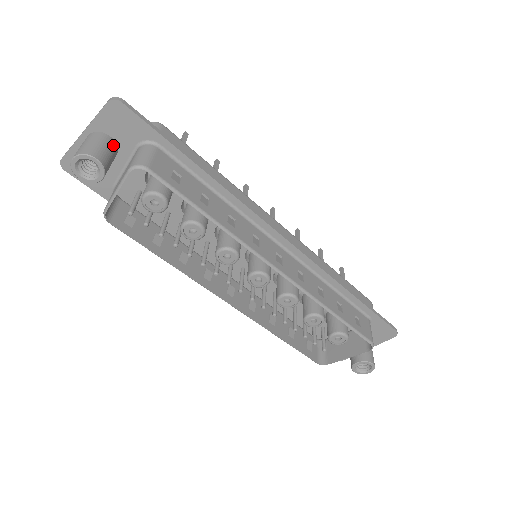
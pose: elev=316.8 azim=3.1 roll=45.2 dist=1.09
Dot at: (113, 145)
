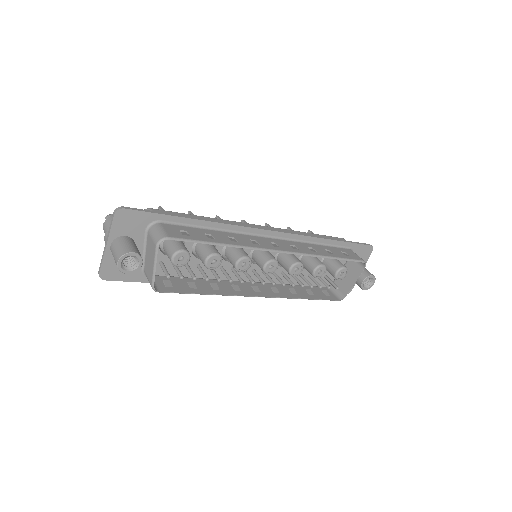
Dot at: (131, 240)
